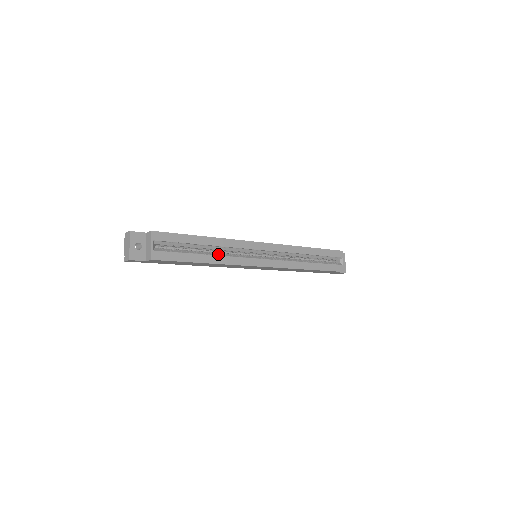
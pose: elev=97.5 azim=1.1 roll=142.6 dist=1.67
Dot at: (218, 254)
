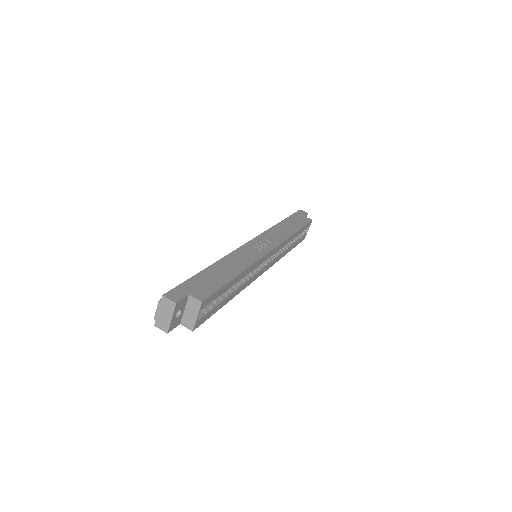
Dot at: (239, 283)
